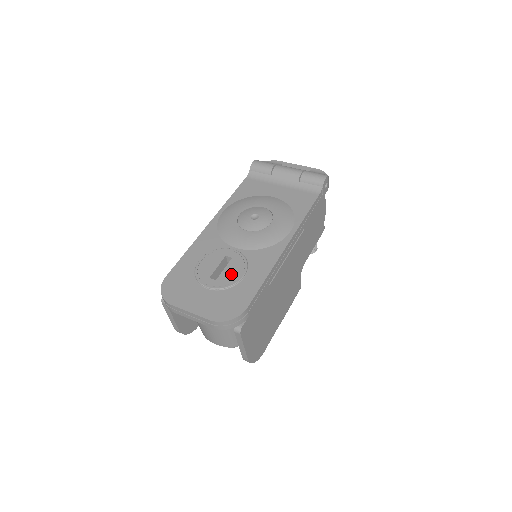
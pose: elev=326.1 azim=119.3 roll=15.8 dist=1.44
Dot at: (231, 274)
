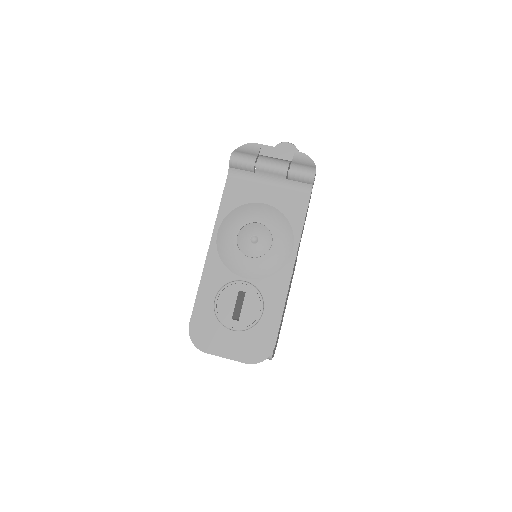
Dot at: (250, 312)
